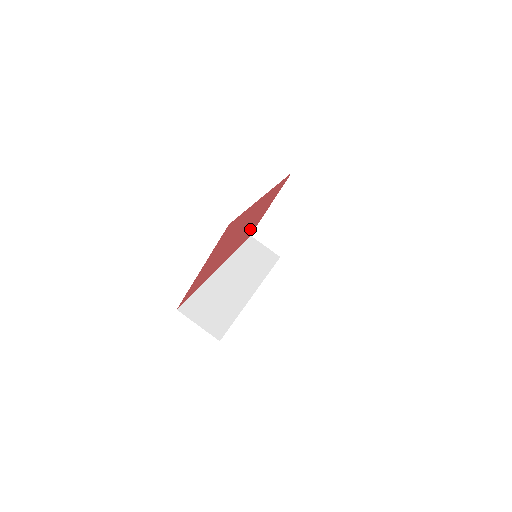
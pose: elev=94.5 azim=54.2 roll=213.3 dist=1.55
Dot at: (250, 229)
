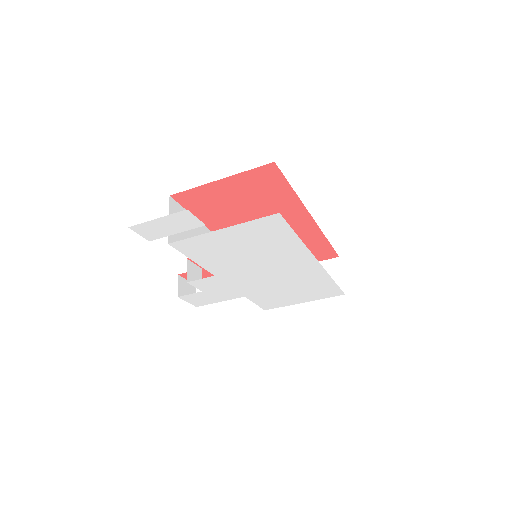
Dot at: occluded
